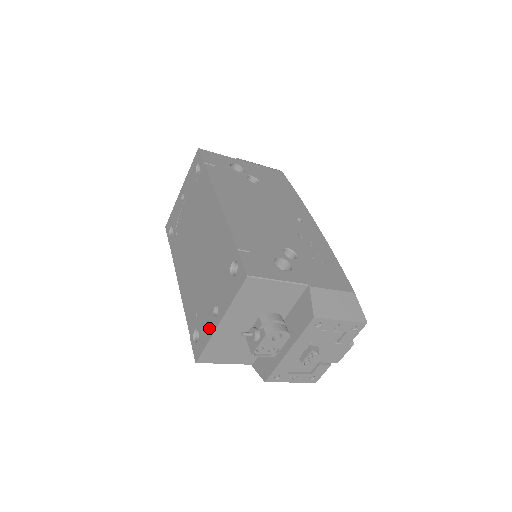
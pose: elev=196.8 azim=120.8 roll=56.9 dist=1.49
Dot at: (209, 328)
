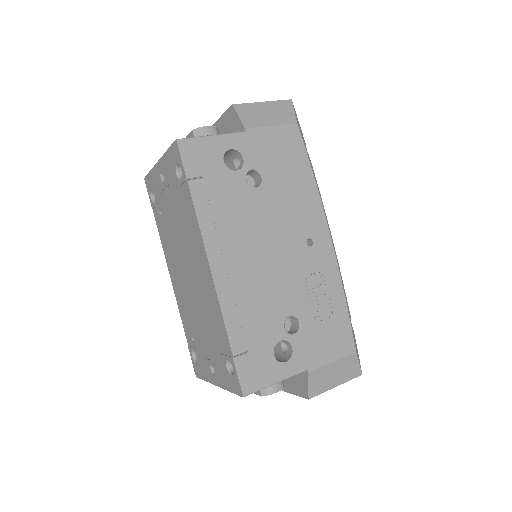
Dot at: (207, 373)
